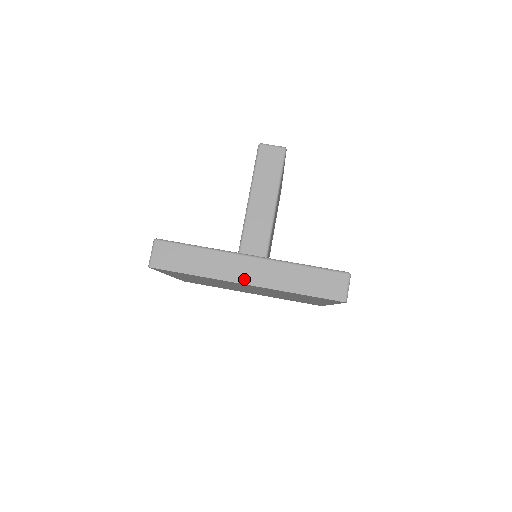
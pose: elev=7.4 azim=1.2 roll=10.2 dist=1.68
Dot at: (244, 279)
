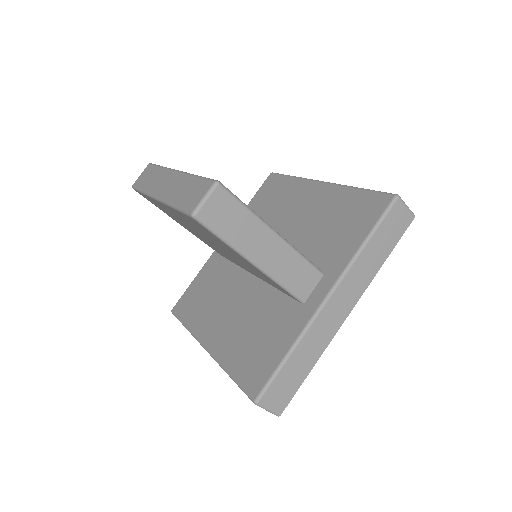
Dot at: (344, 314)
